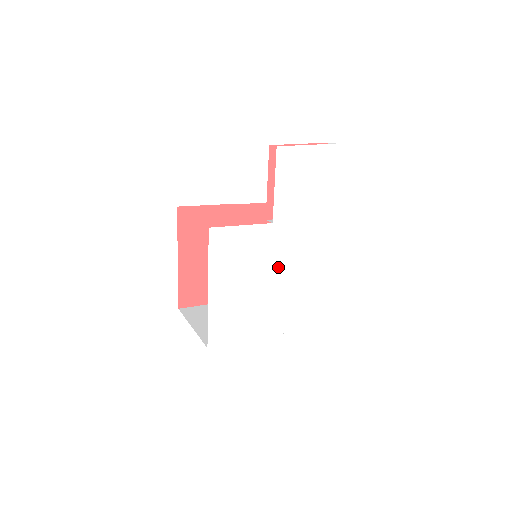
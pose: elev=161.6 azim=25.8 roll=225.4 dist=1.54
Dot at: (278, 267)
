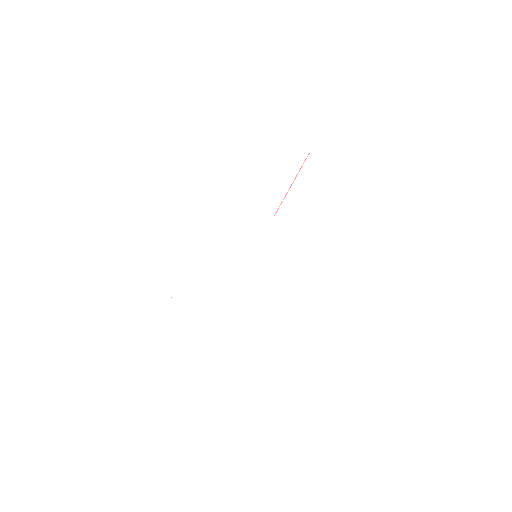
Dot at: (260, 261)
